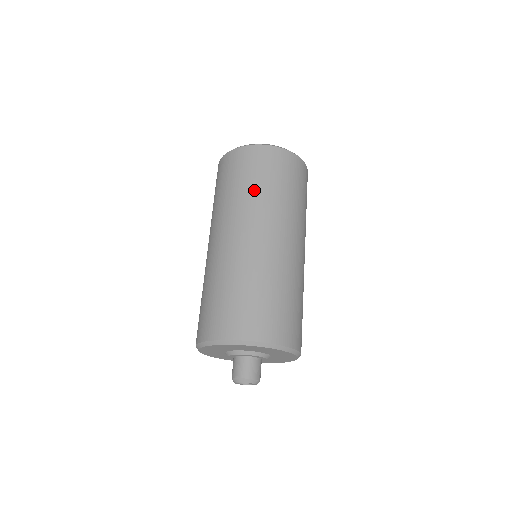
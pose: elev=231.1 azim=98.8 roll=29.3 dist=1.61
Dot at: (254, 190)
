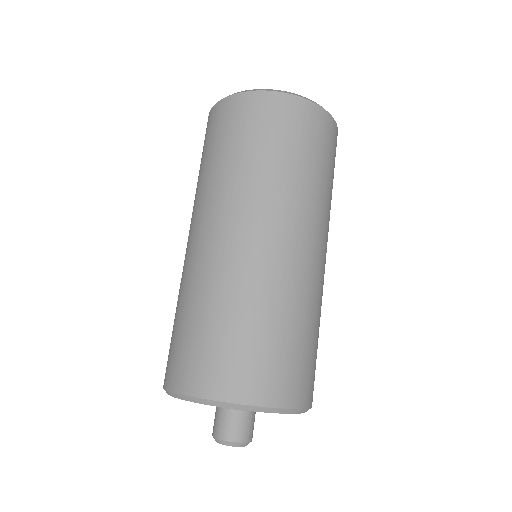
Dot at: (258, 164)
